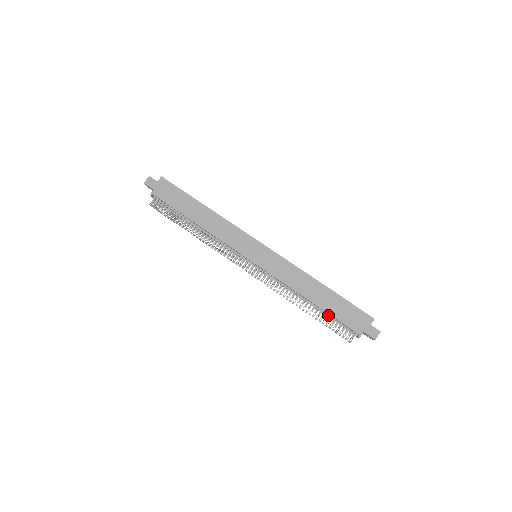
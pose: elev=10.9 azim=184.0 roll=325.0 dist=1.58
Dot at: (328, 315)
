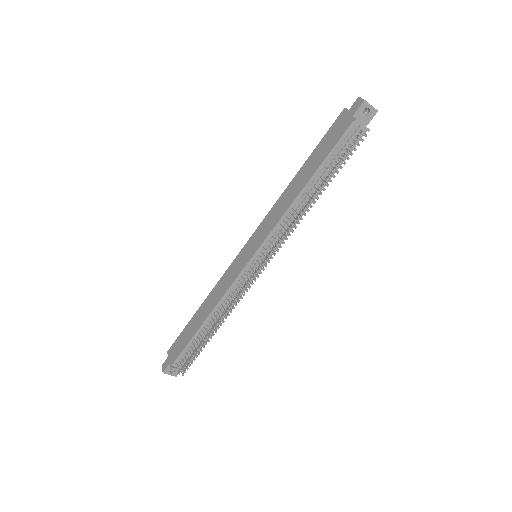
Dot at: (327, 164)
